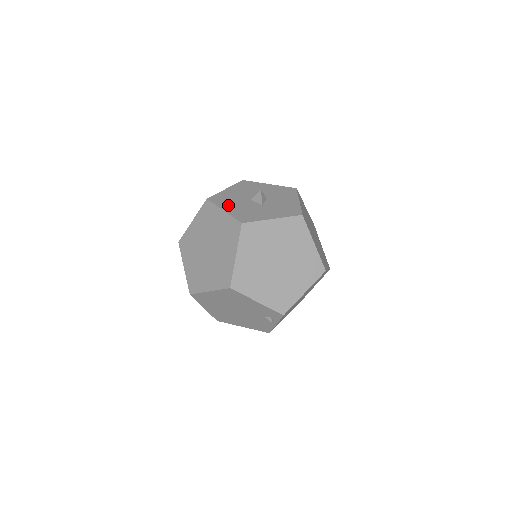
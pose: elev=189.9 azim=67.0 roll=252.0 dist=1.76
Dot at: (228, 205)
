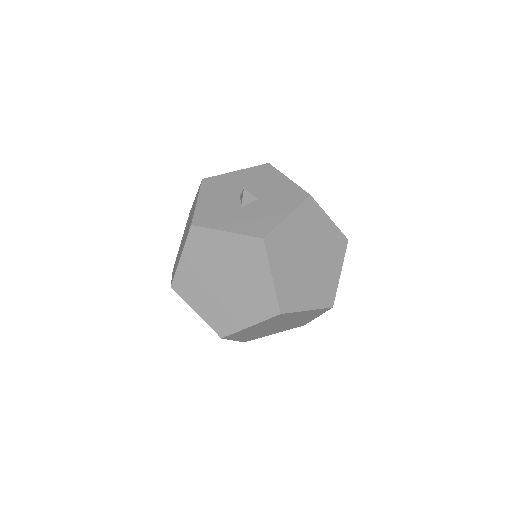
Dot at: (209, 195)
